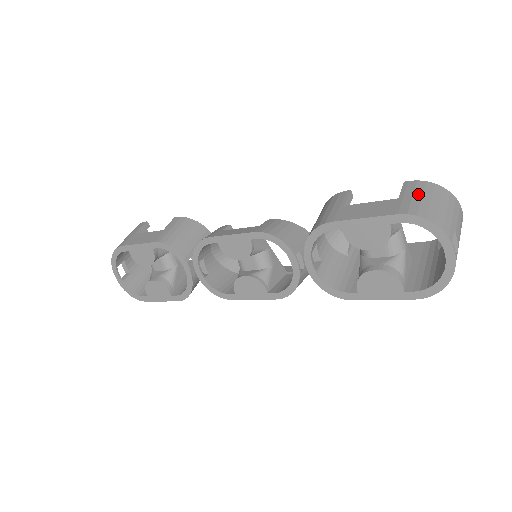
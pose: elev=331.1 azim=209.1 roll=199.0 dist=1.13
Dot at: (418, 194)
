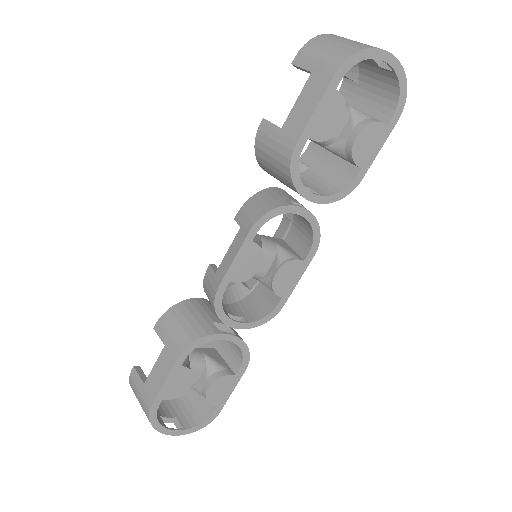
Dot at: (318, 54)
